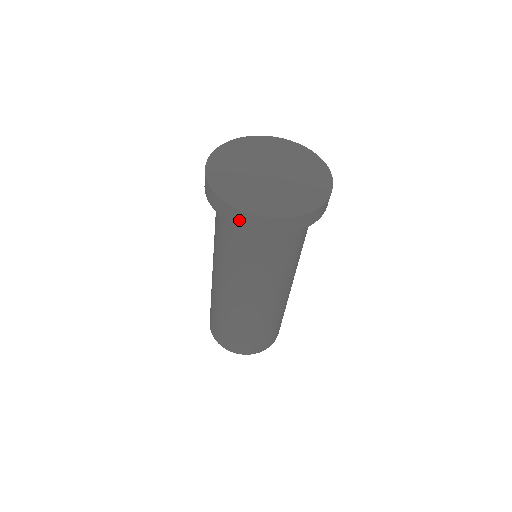
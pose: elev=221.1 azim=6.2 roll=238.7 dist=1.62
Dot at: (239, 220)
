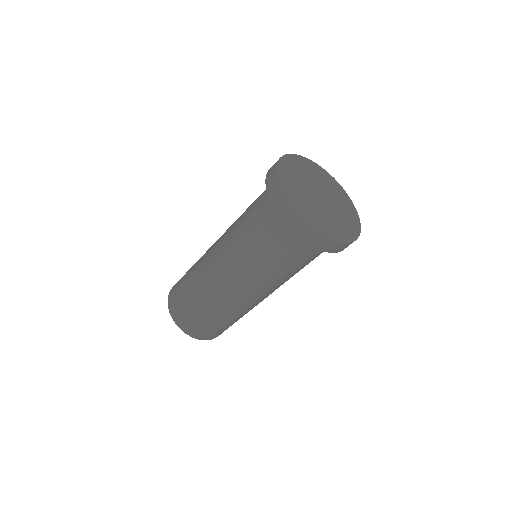
Dot at: (322, 244)
